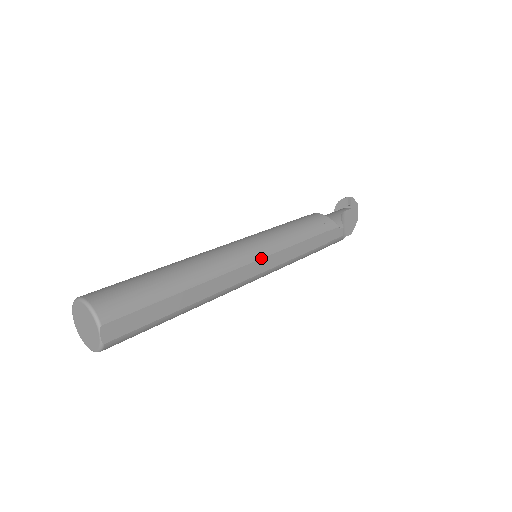
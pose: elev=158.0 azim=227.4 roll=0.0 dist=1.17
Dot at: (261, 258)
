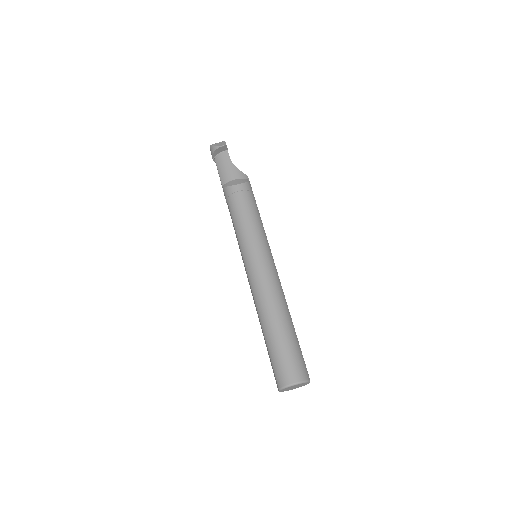
Dot at: (273, 260)
